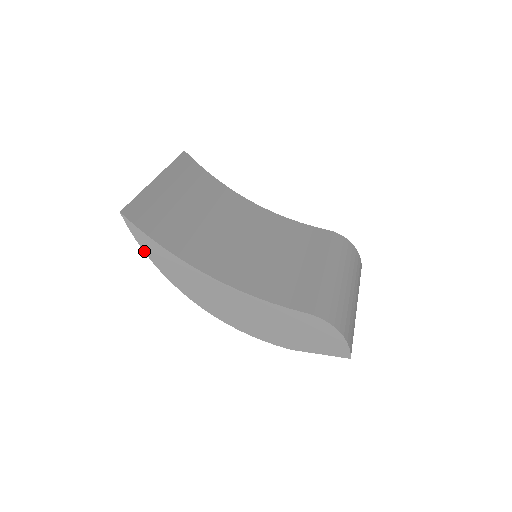
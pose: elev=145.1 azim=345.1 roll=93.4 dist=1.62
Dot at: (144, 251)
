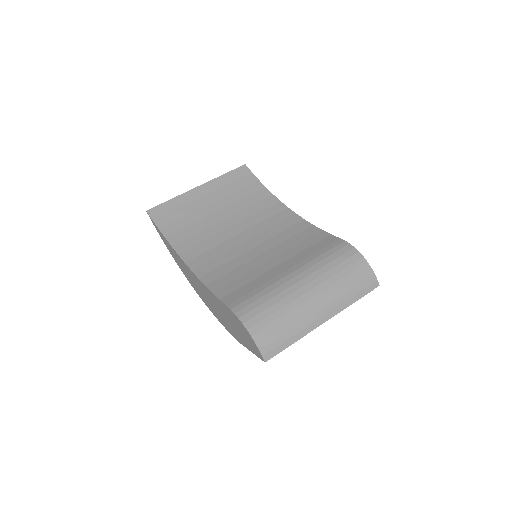
Dot at: (163, 241)
